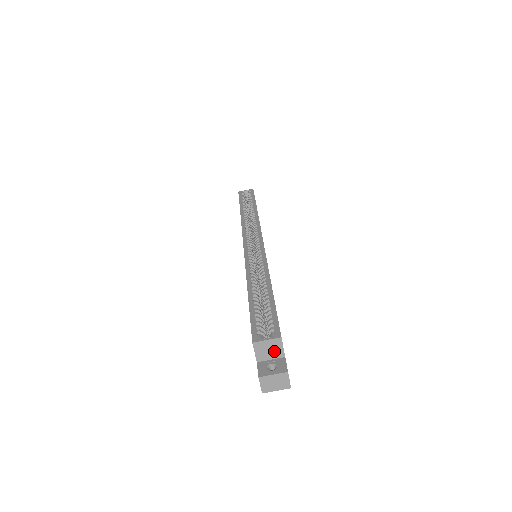
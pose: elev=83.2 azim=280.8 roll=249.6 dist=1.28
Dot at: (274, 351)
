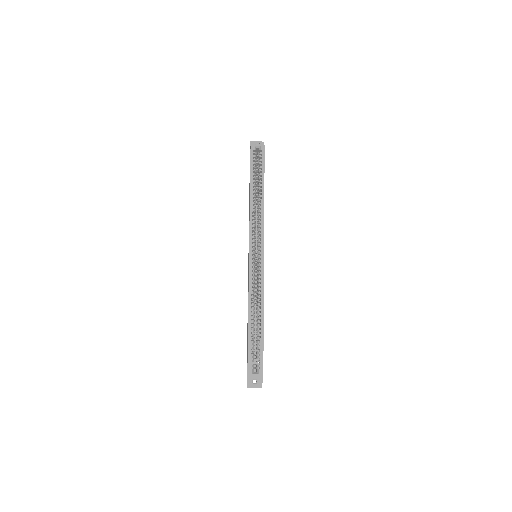
Dot at: occluded
